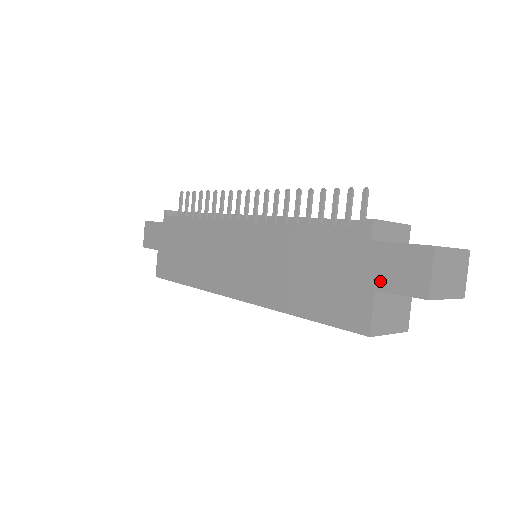
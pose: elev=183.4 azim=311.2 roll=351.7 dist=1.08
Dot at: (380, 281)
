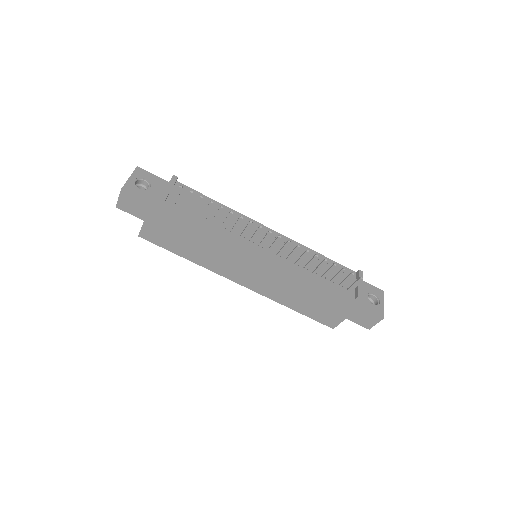
Dot at: (351, 317)
